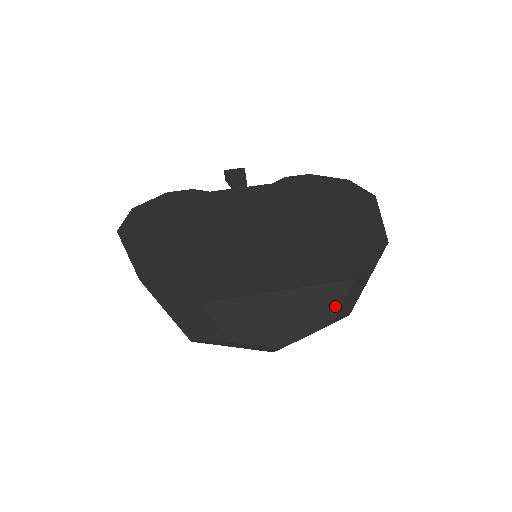
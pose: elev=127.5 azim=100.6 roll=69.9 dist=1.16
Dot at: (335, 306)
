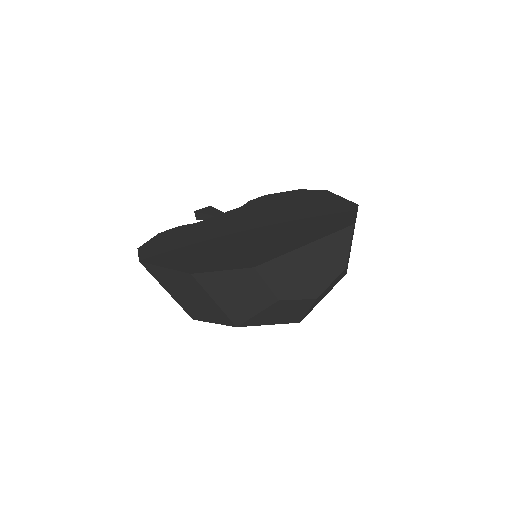
Dot at: (345, 251)
